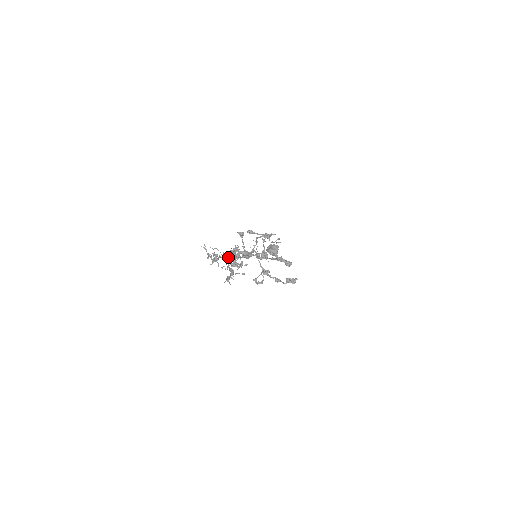
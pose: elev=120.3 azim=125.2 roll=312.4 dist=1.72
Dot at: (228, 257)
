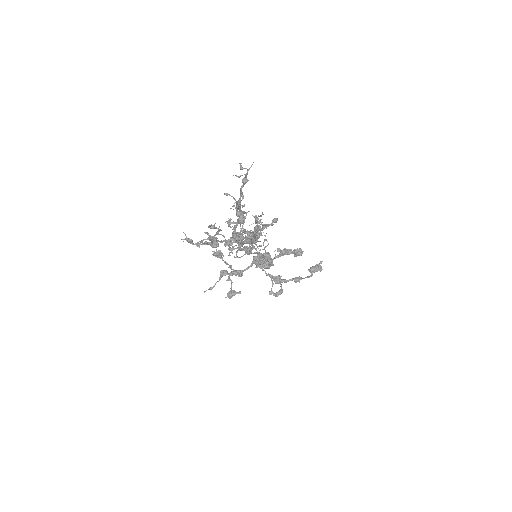
Dot at: (236, 203)
